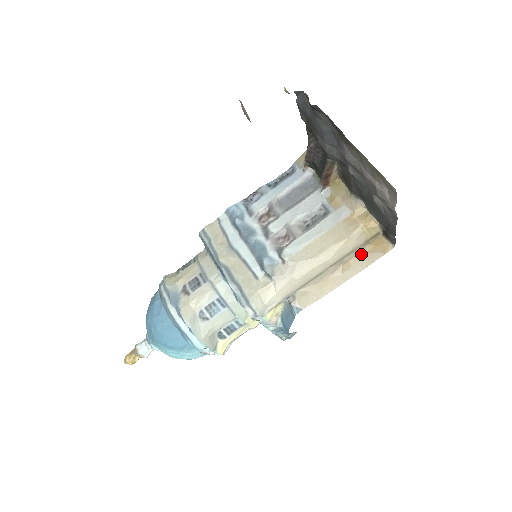
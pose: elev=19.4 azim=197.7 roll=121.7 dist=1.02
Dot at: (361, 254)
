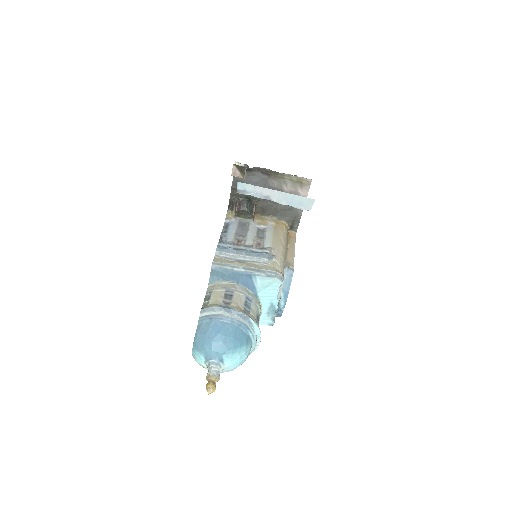
Dot at: (289, 240)
